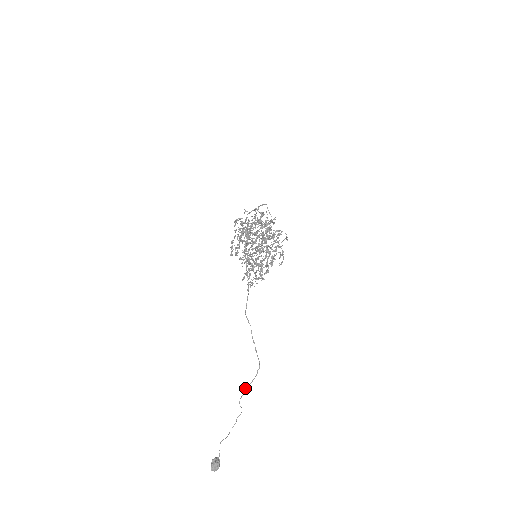
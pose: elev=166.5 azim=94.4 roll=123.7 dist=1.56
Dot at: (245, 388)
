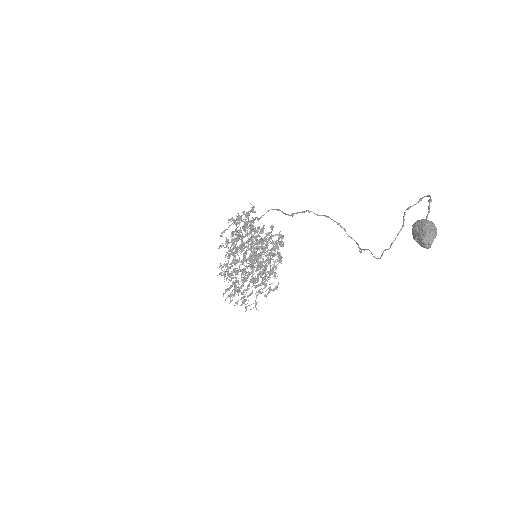
Dot at: occluded
